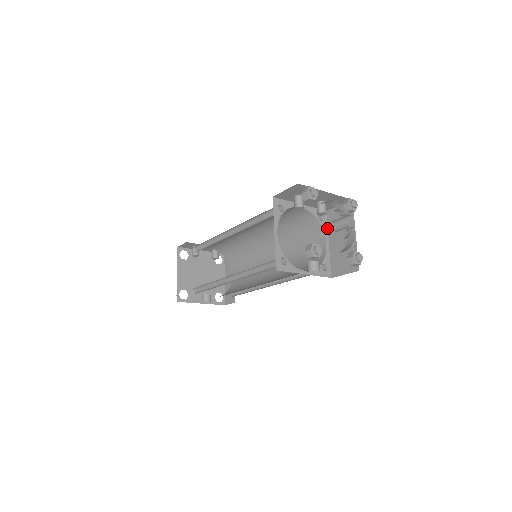
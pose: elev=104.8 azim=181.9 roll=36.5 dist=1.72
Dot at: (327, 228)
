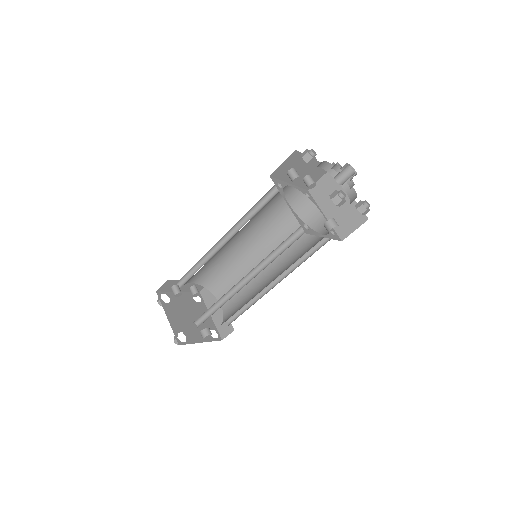
Dot at: (316, 203)
